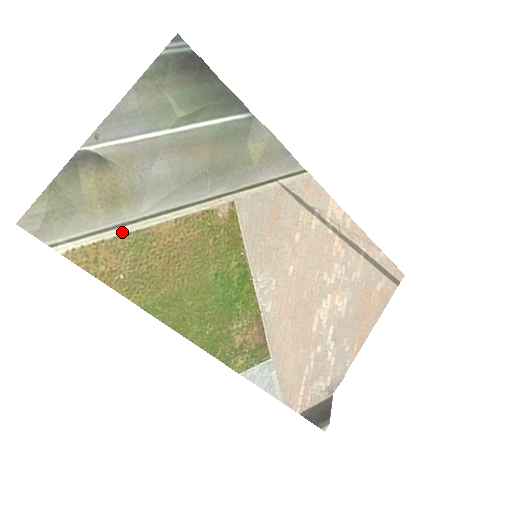
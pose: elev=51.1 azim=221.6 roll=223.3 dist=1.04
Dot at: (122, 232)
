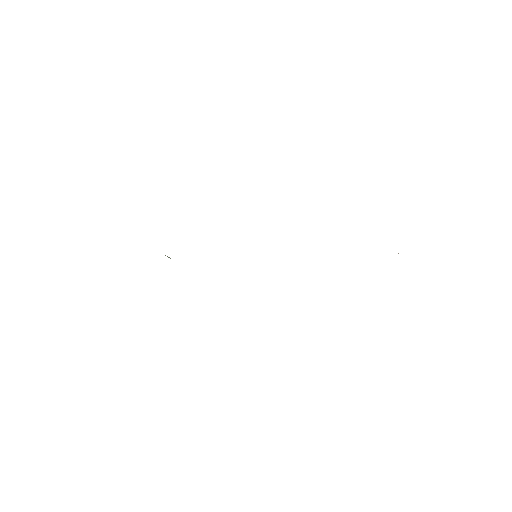
Dot at: occluded
